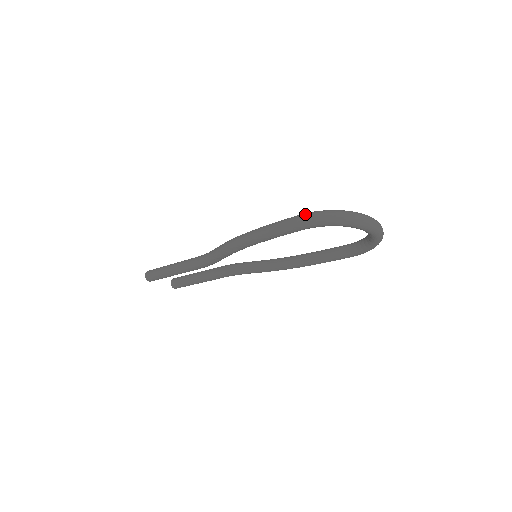
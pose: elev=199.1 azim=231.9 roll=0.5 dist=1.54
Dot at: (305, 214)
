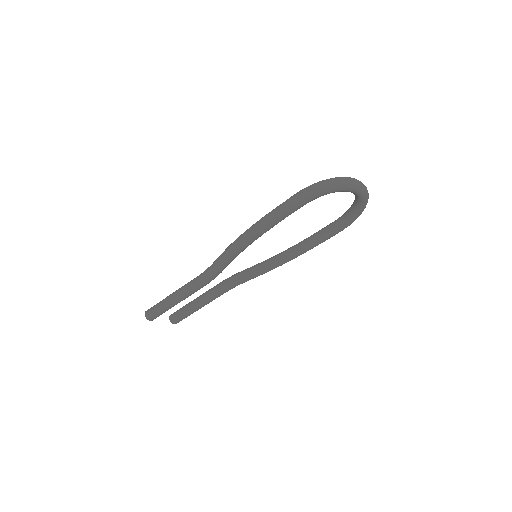
Dot at: (303, 189)
